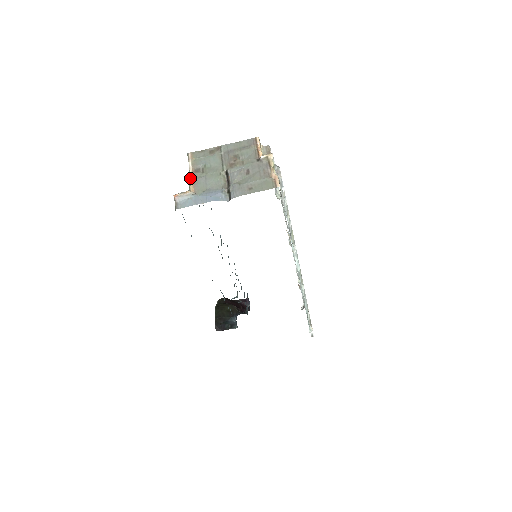
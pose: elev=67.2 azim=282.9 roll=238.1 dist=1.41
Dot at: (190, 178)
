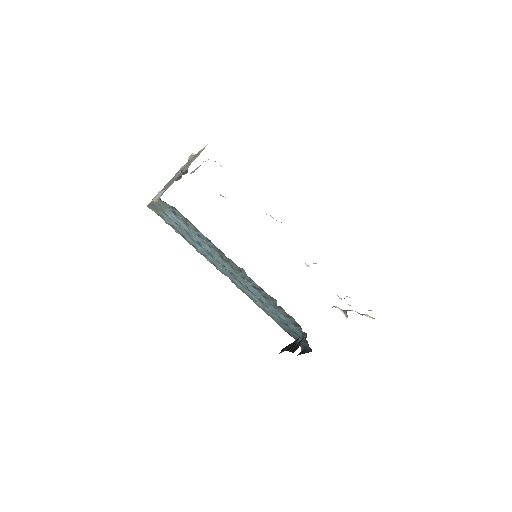
Dot at: occluded
